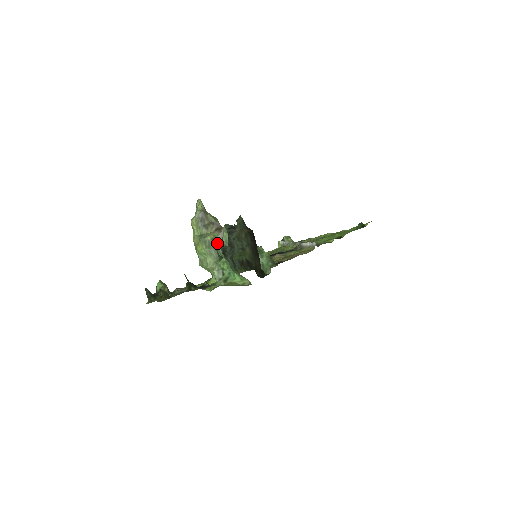
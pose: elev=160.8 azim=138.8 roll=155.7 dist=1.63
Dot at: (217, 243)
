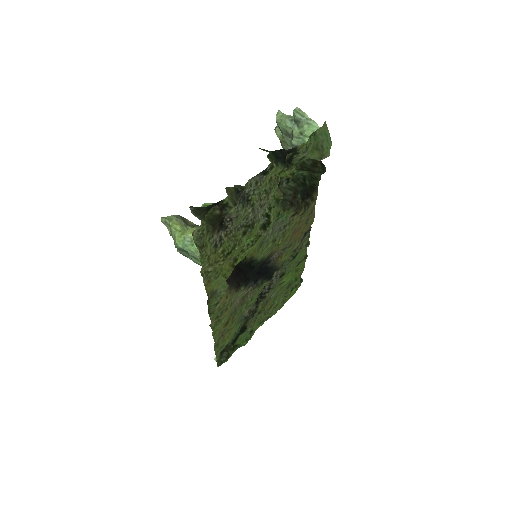
Dot at: occluded
